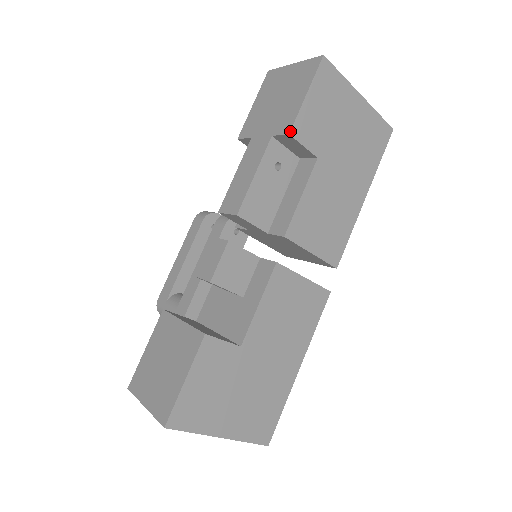
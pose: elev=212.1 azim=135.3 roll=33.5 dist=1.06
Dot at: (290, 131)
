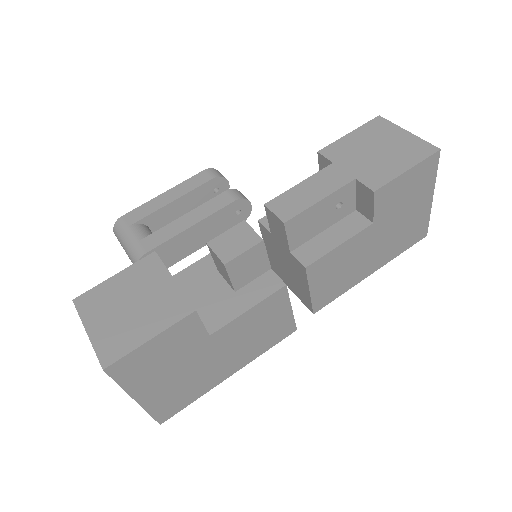
Dot at: (376, 190)
